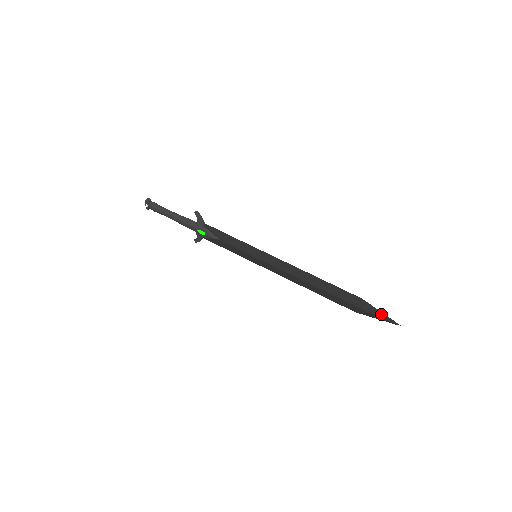
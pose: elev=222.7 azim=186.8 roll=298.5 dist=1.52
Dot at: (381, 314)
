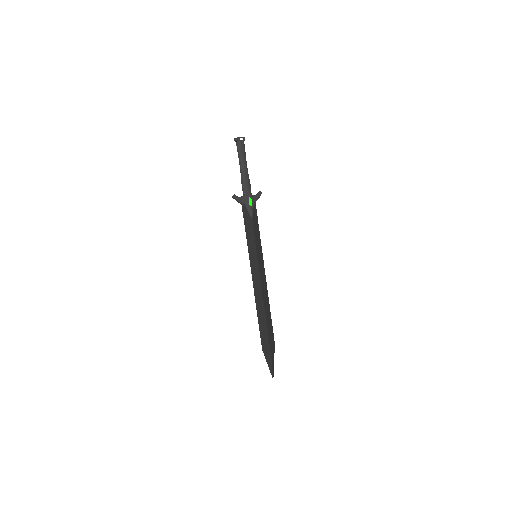
Dot at: (269, 364)
